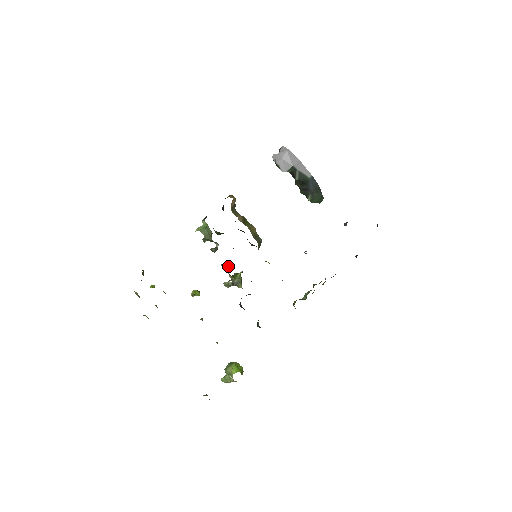
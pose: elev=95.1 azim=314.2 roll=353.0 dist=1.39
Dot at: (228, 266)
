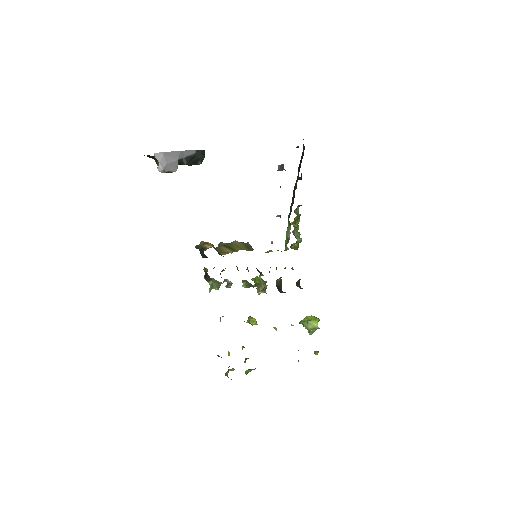
Dot at: (248, 283)
